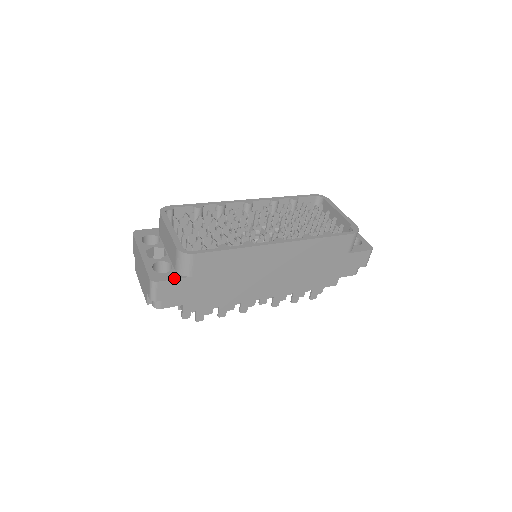
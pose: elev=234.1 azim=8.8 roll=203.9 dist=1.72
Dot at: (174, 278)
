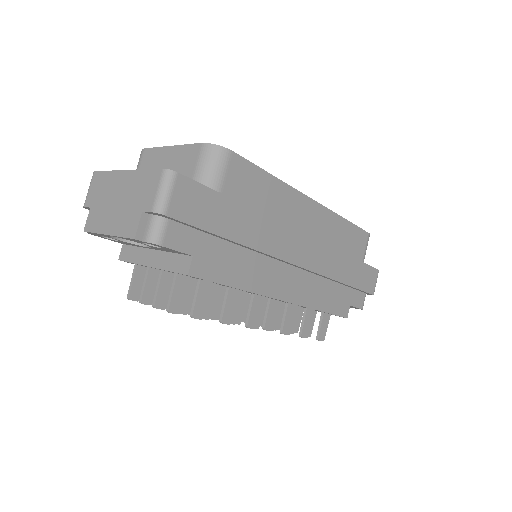
Dot at: (198, 182)
